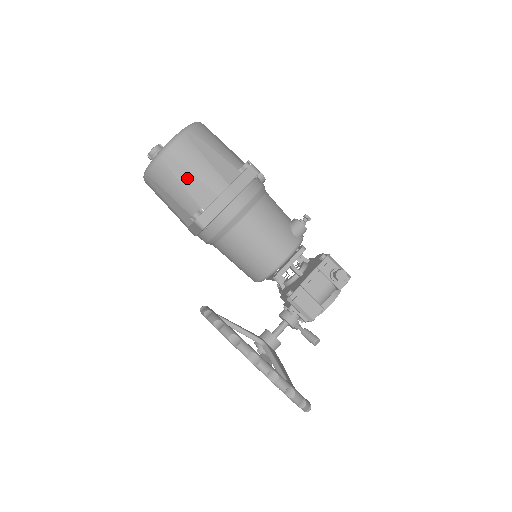
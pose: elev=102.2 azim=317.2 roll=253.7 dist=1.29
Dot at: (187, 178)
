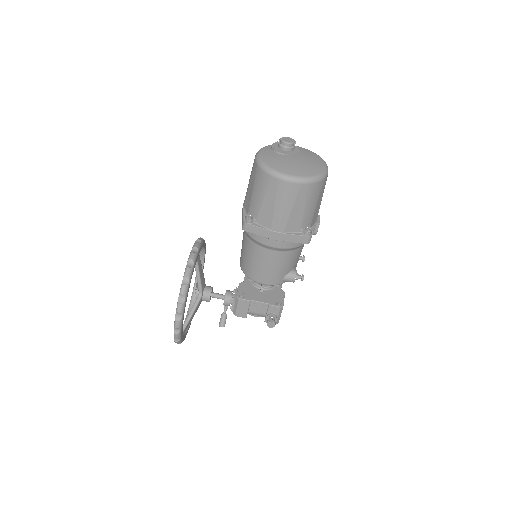
Dot at: (270, 202)
